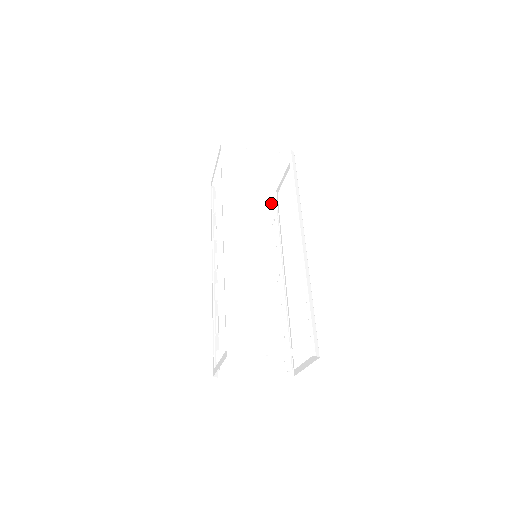
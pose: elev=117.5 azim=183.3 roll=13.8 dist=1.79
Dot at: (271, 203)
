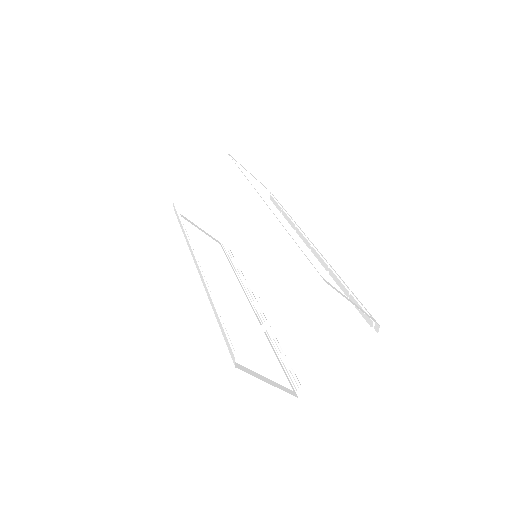
Dot at: occluded
